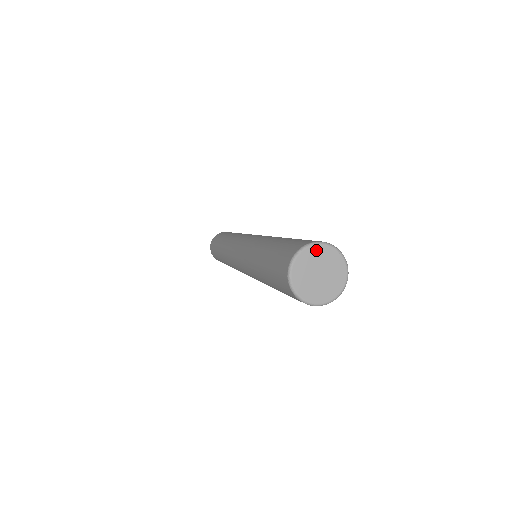
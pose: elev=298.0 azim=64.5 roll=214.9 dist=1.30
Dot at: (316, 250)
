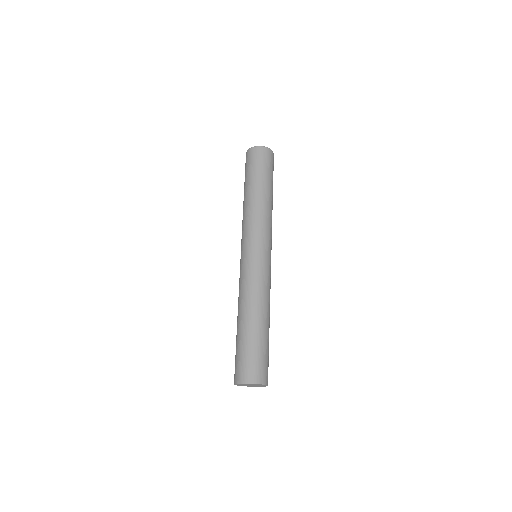
Dot at: occluded
